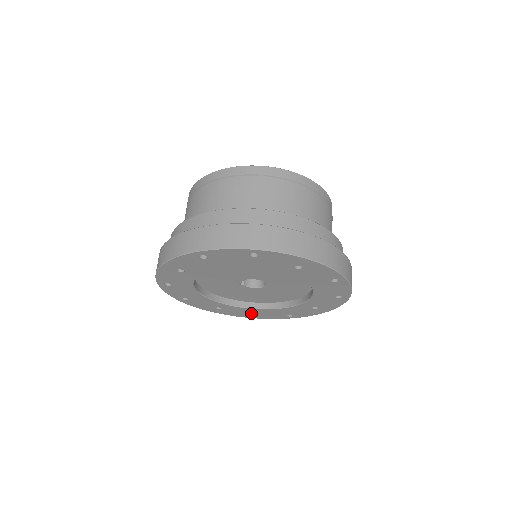
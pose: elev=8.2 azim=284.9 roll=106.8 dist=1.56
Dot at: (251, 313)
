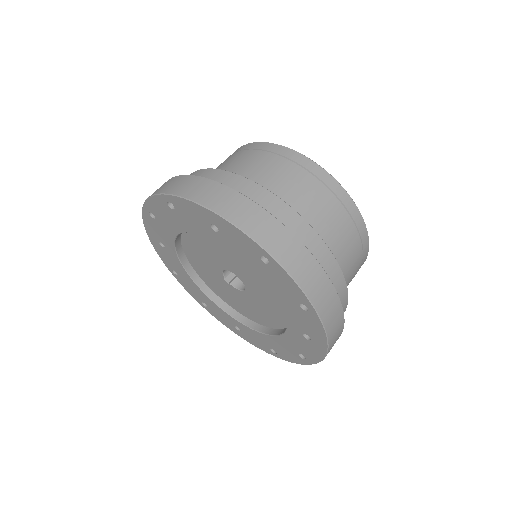
Dot at: (268, 344)
